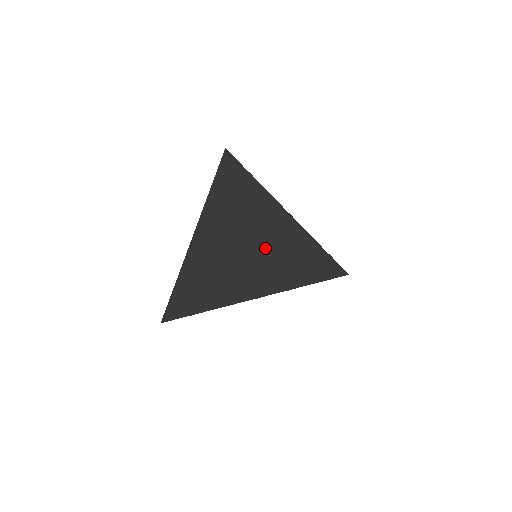
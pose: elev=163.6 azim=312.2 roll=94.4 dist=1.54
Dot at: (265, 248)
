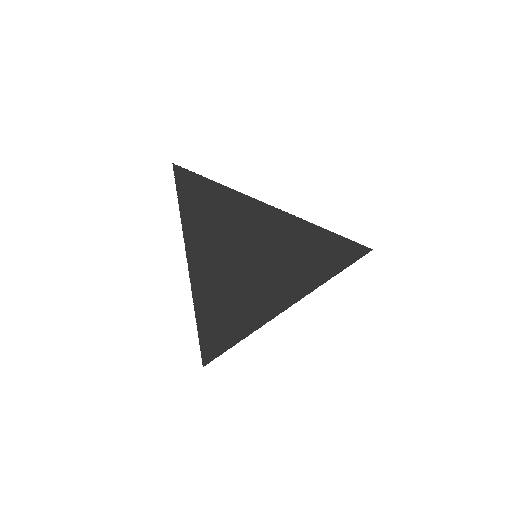
Dot at: (274, 255)
